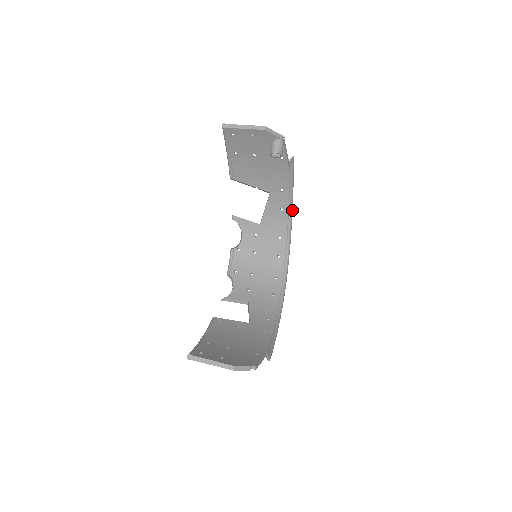
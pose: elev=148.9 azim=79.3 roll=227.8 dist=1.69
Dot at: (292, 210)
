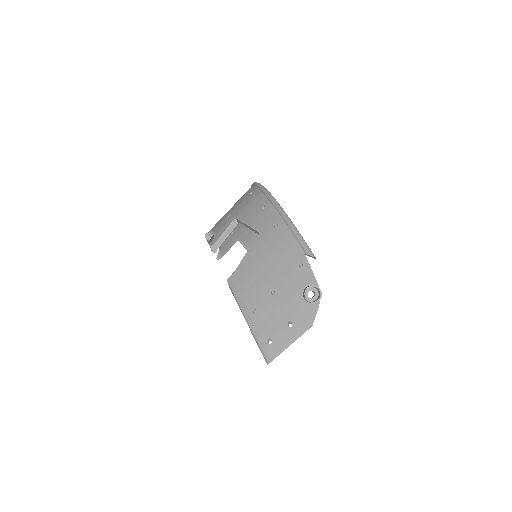
Dot at: occluded
